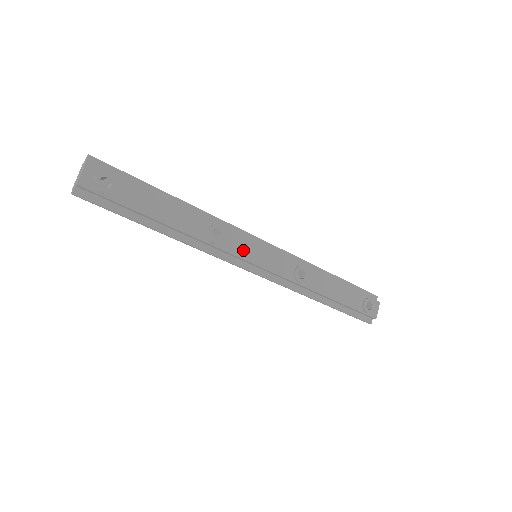
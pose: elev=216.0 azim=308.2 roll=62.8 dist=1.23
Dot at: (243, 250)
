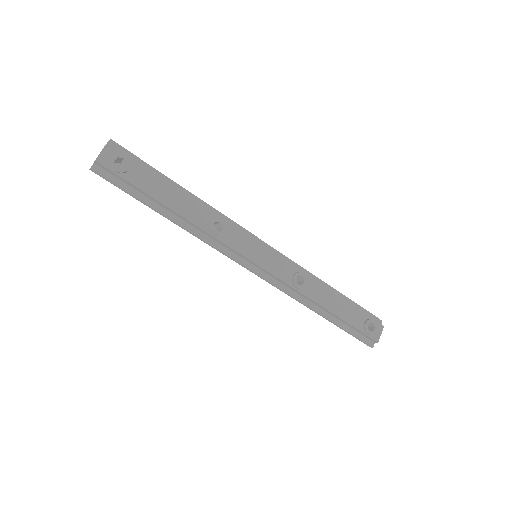
Dot at: (243, 246)
